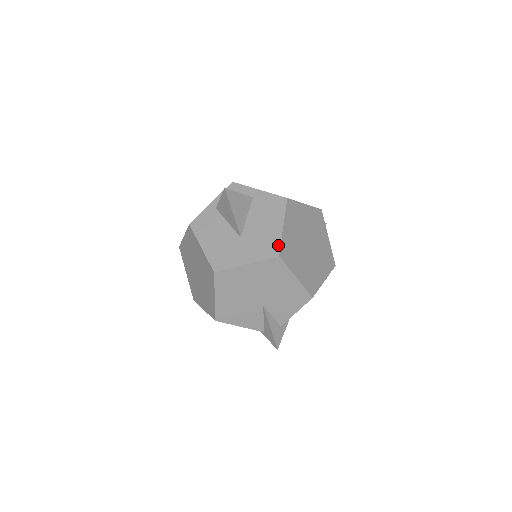
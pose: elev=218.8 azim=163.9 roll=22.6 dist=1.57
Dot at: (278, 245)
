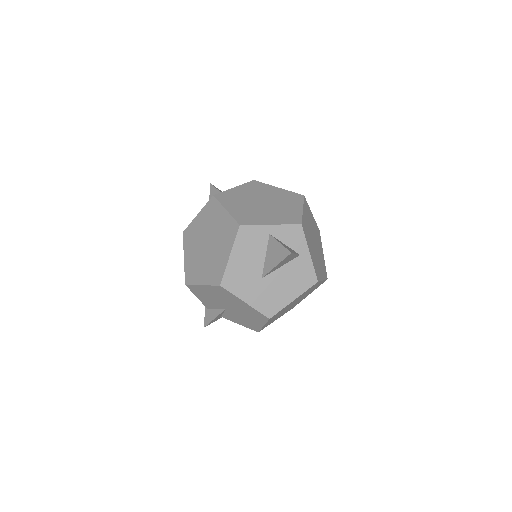
Dot at: (277, 311)
